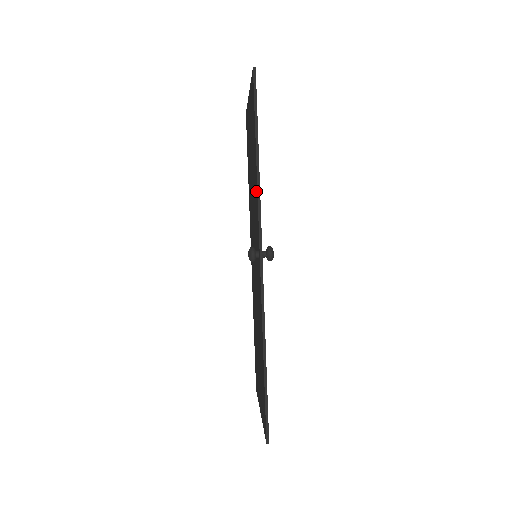
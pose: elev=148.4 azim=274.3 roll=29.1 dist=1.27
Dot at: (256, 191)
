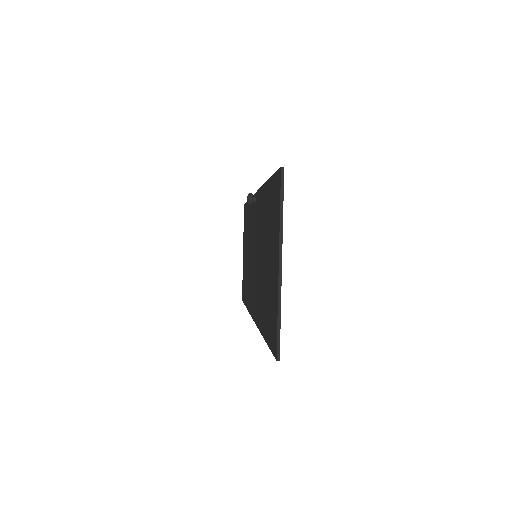
Dot at: (250, 207)
